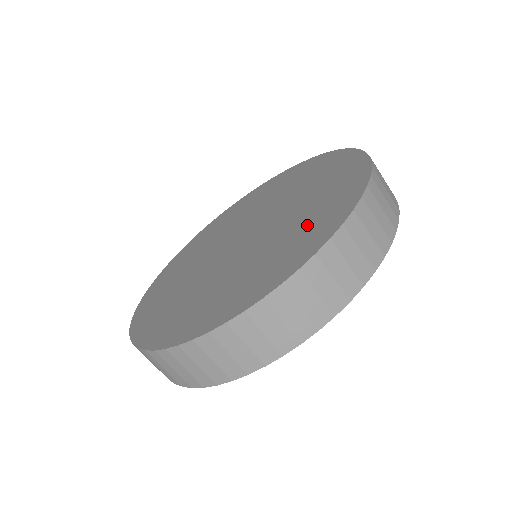
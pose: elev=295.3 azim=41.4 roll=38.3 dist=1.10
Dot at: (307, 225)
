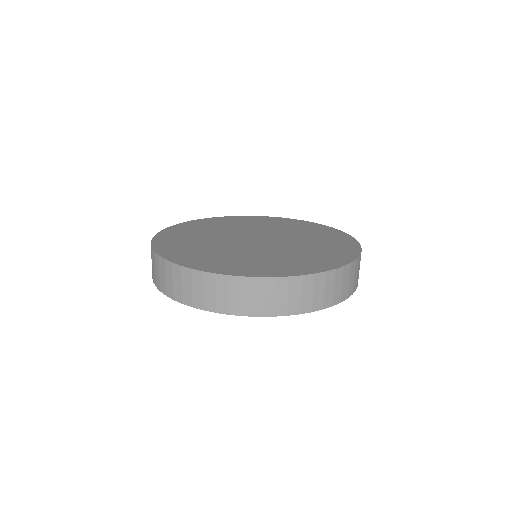
Dot at: (289, 262)
